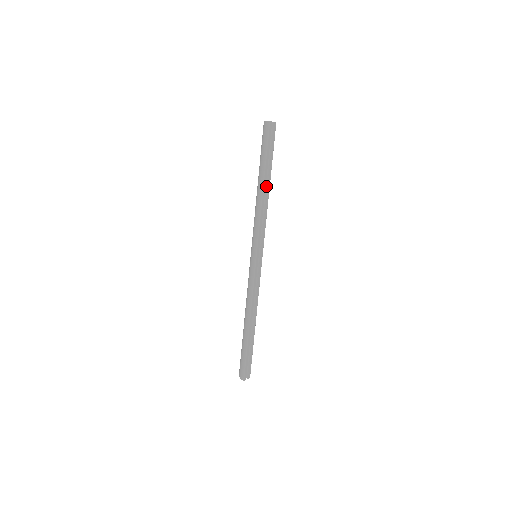
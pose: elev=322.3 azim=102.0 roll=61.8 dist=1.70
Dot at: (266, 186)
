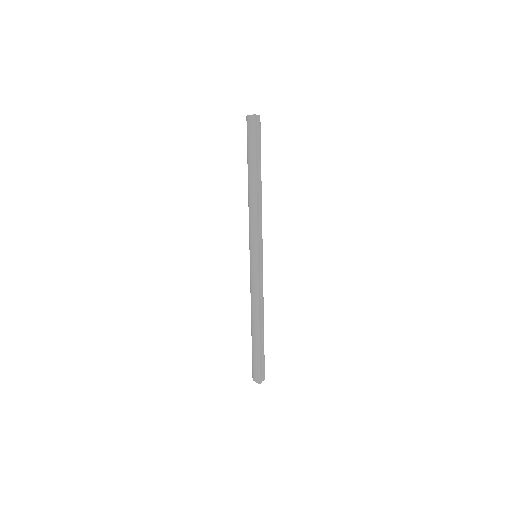
Dot at: (258, 183)
